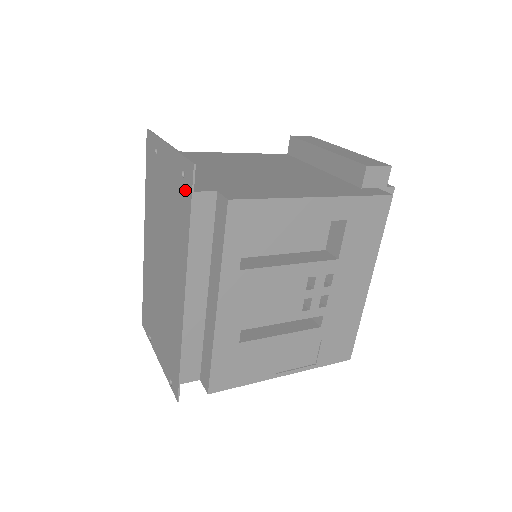
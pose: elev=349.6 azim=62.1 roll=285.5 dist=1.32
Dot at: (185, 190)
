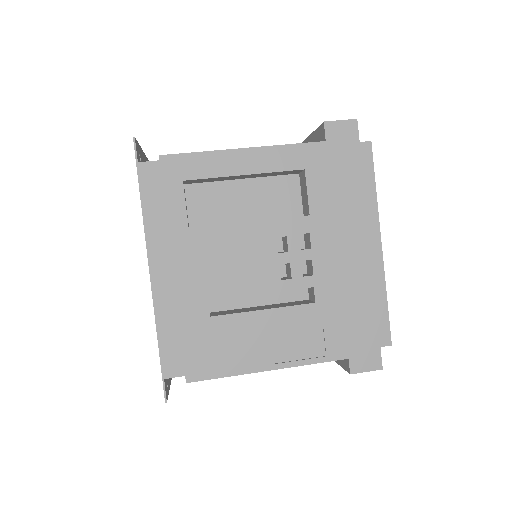
Dot at: occluded
